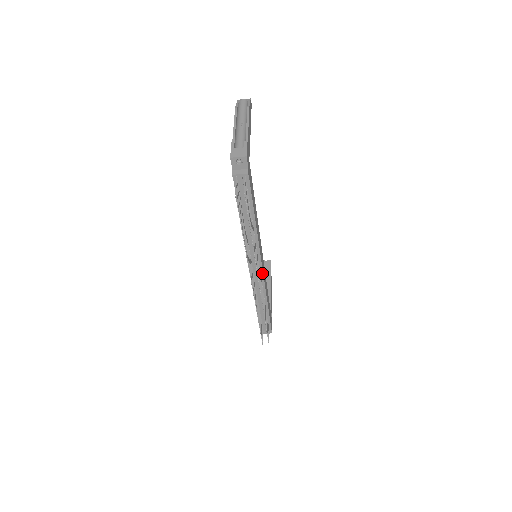
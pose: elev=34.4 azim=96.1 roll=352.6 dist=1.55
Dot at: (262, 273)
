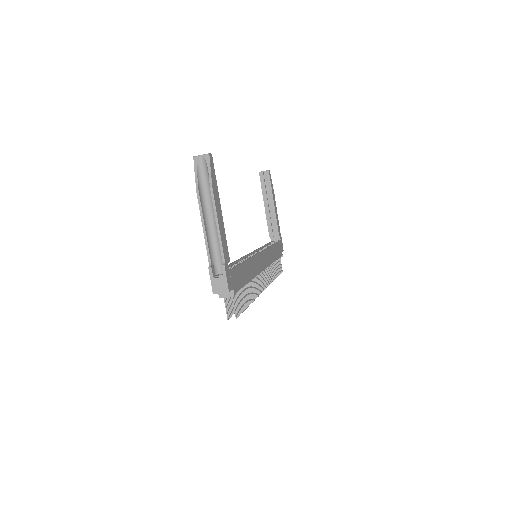
Dot at: (265, 268)
